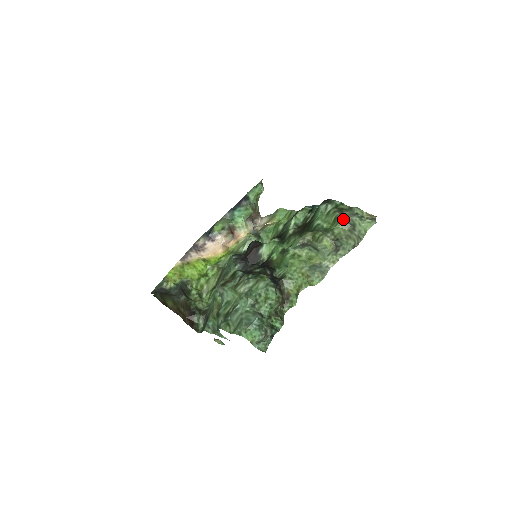
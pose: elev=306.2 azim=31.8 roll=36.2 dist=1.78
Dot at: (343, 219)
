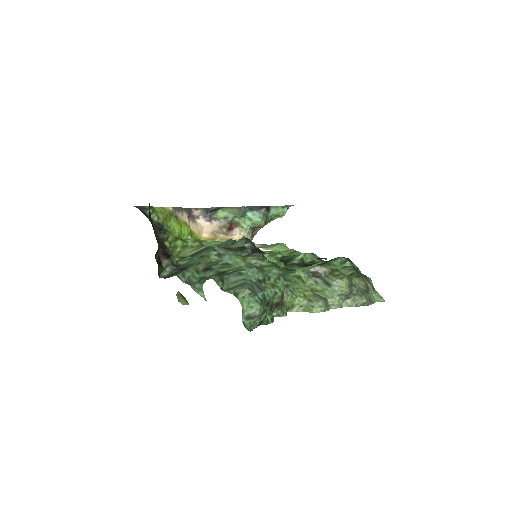
Dot at: (361, 278)
